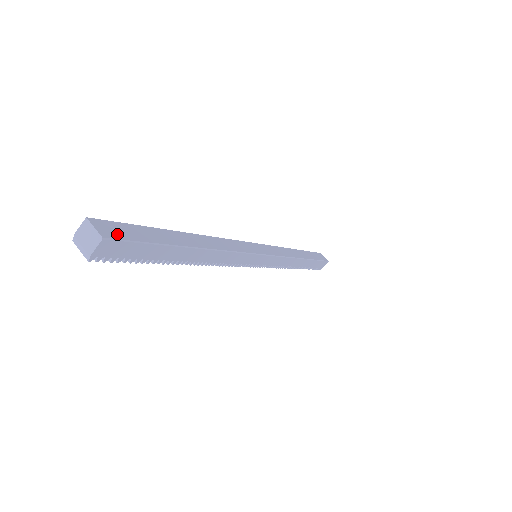
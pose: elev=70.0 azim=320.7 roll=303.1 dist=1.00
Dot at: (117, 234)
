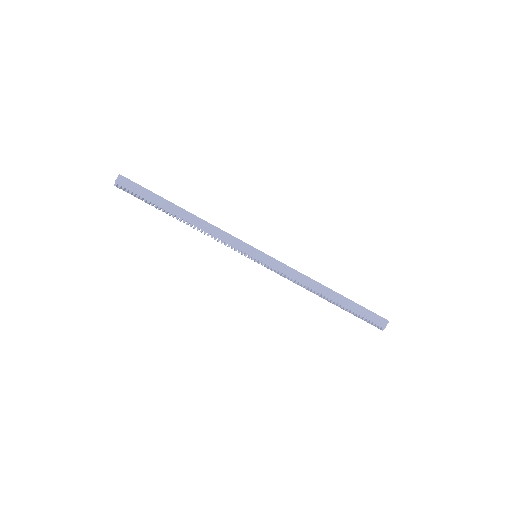
Dot at: (130, 180)
